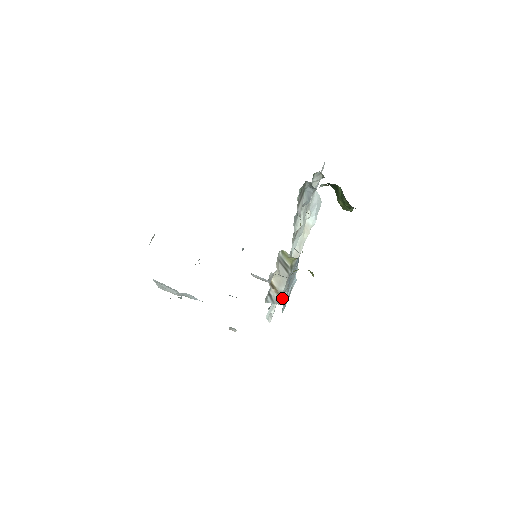
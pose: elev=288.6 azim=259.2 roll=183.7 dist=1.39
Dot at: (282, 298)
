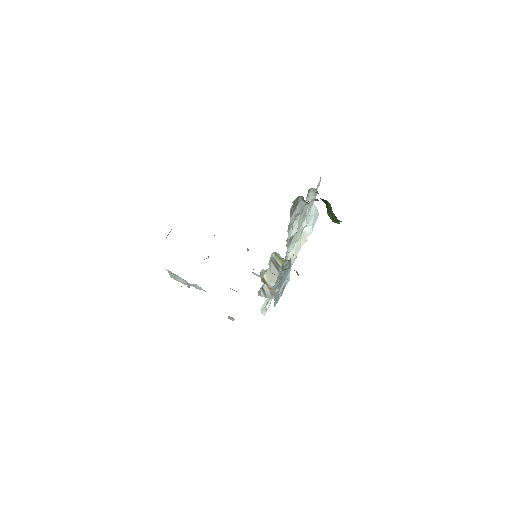
Dot at: (274, 294)
